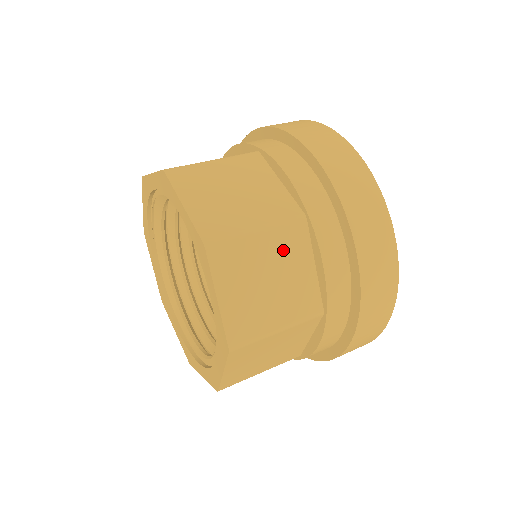
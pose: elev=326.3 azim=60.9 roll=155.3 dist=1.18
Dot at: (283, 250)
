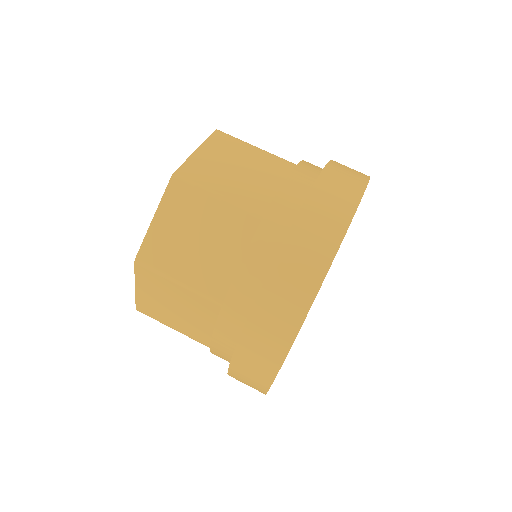
Dot at: (226, 226)
